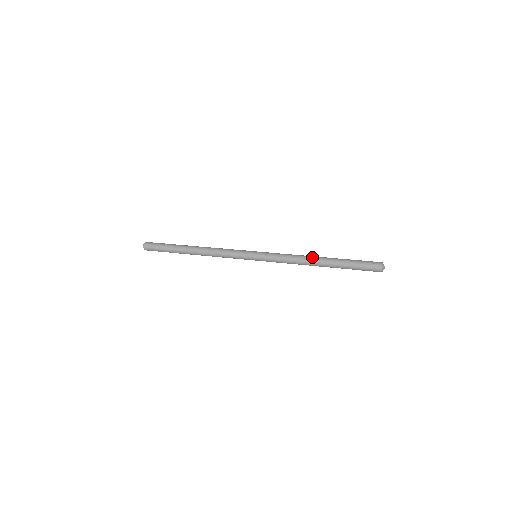
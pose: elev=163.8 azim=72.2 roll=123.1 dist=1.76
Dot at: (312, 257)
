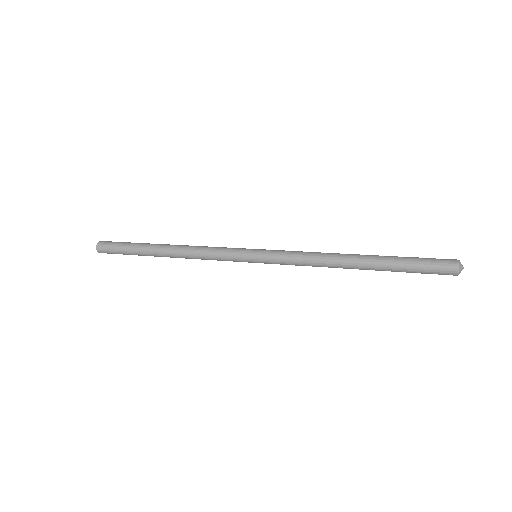
Dot at: occluded
